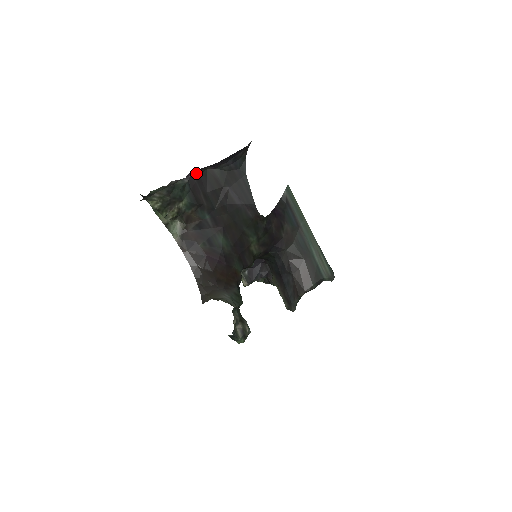
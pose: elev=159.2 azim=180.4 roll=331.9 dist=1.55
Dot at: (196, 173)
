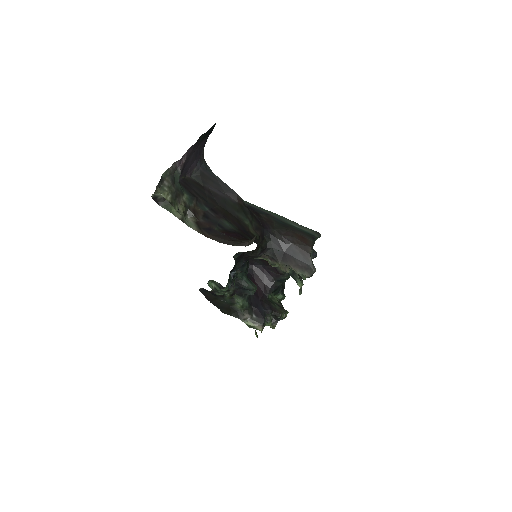
Dot at: (180, 179)
